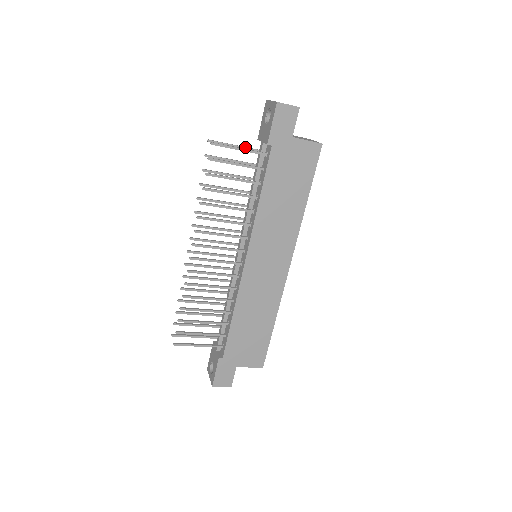
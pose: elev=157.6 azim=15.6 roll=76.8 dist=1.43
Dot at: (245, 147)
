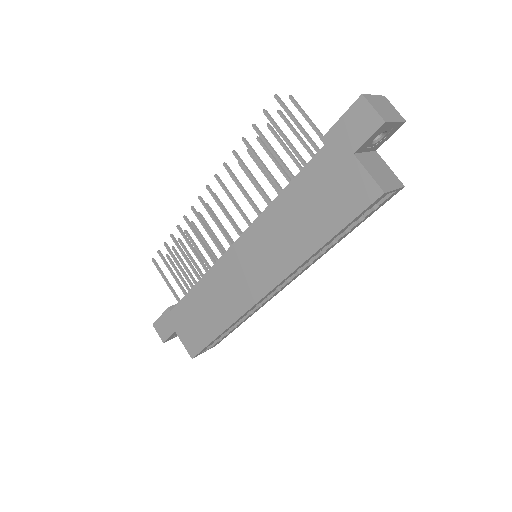
Dot at: (320, 133)
